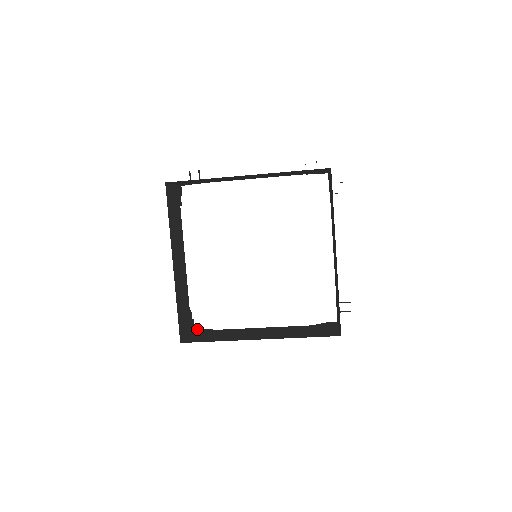
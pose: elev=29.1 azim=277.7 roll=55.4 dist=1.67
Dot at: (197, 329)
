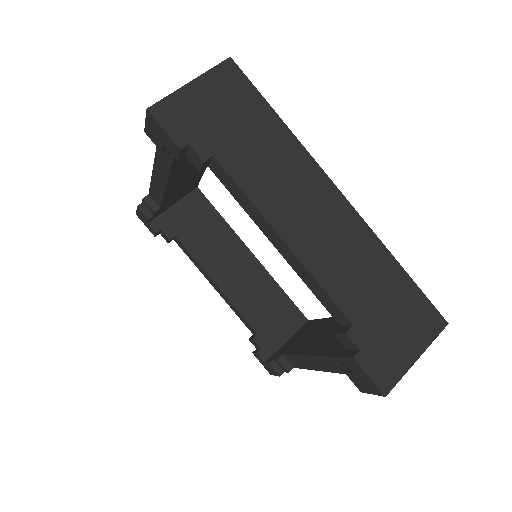
Dot at: occluded
